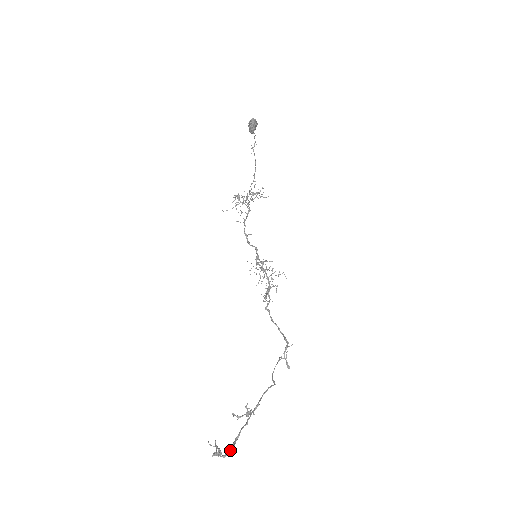
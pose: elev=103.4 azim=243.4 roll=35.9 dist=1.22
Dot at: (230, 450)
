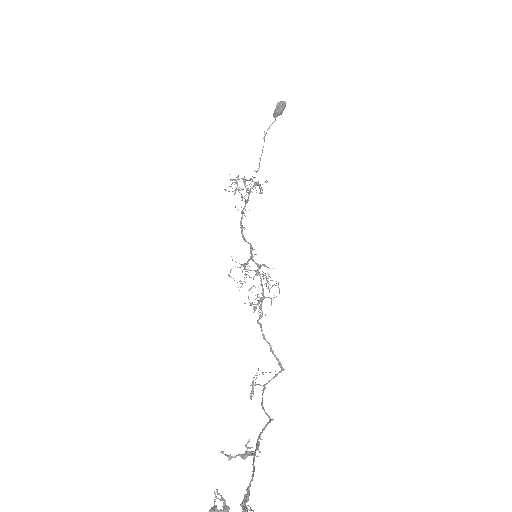
Dot at: (250, 507)
